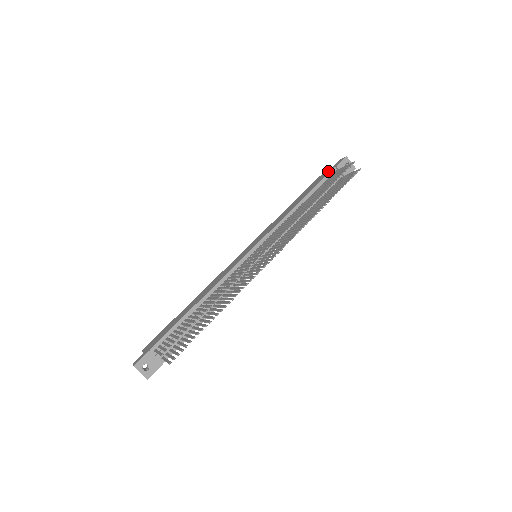
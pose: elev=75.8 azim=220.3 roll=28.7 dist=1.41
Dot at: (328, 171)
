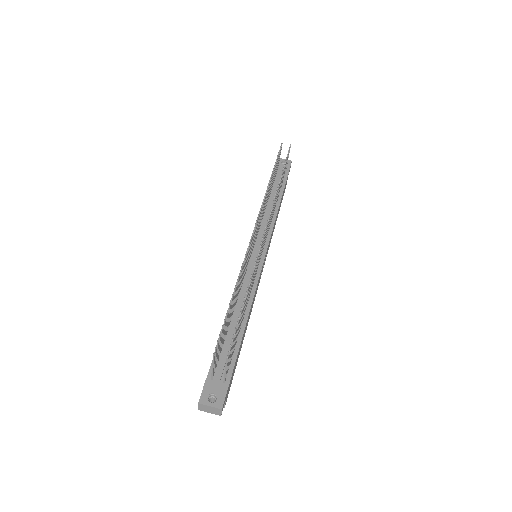
Dot at: occluded
